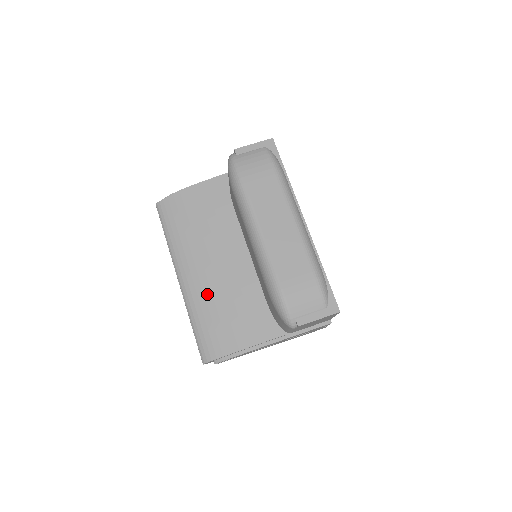
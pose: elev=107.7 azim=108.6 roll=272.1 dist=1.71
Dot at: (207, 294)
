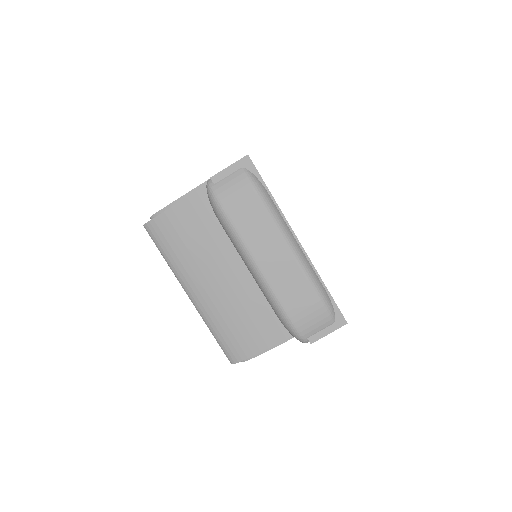
Dot at: (219, 308)
